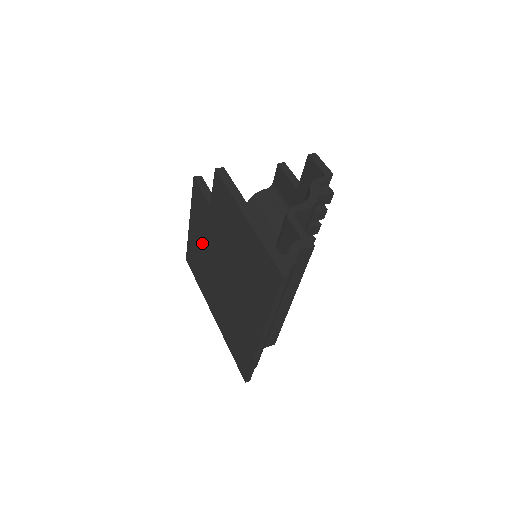
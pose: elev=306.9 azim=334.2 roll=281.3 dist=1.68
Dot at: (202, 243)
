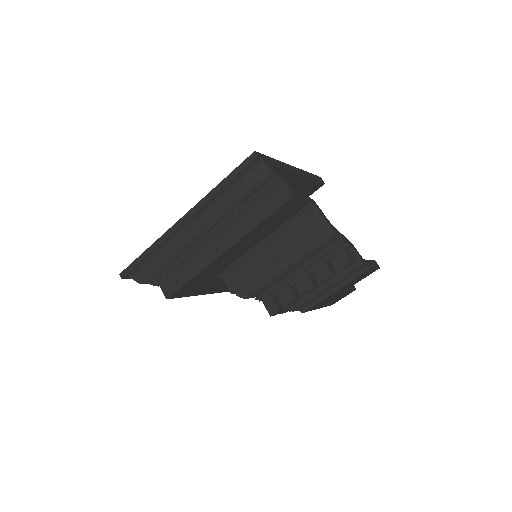
Dot at: occluded
